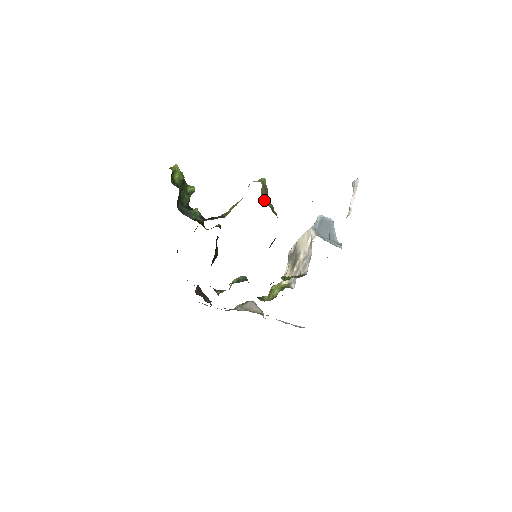
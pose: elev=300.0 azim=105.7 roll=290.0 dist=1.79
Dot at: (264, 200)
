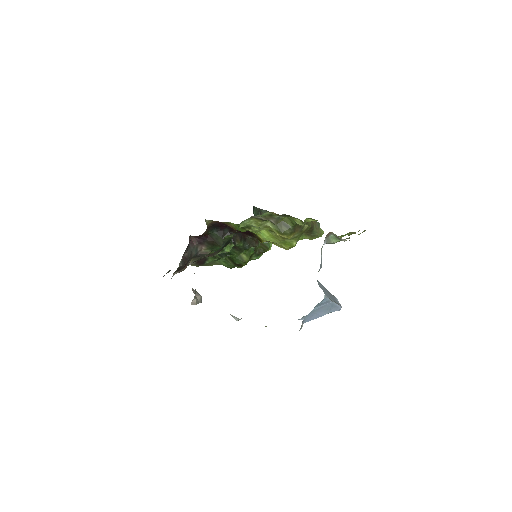
Dot at: occluded
